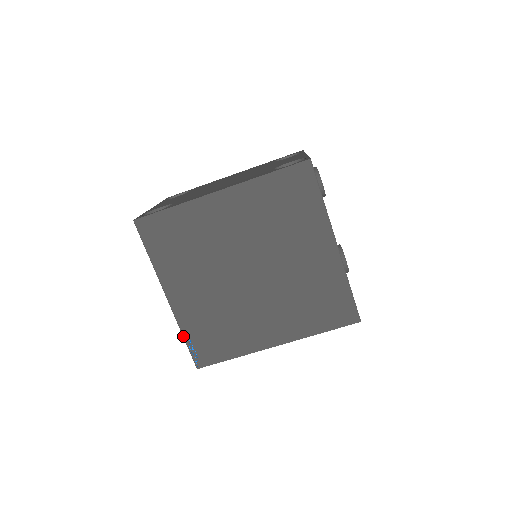
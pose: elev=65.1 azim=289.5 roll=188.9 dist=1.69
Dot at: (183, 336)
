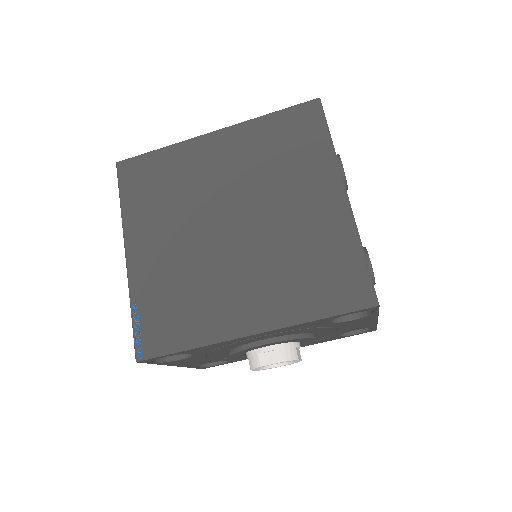
Dot at: (131, 309)
